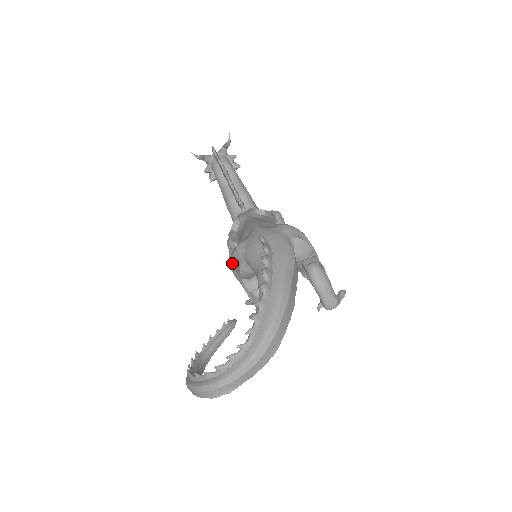
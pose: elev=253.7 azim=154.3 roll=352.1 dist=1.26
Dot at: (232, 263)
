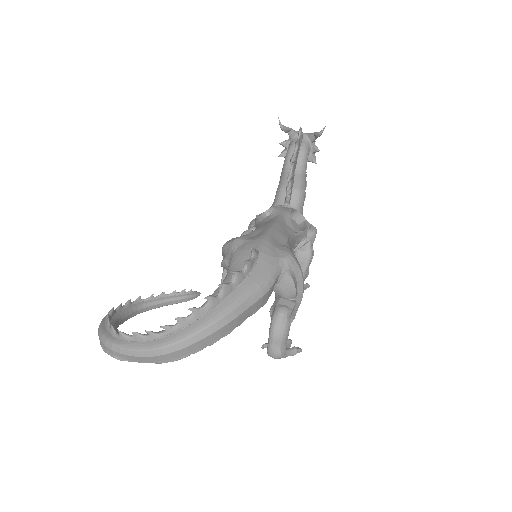
Dot at: (223, 249)
